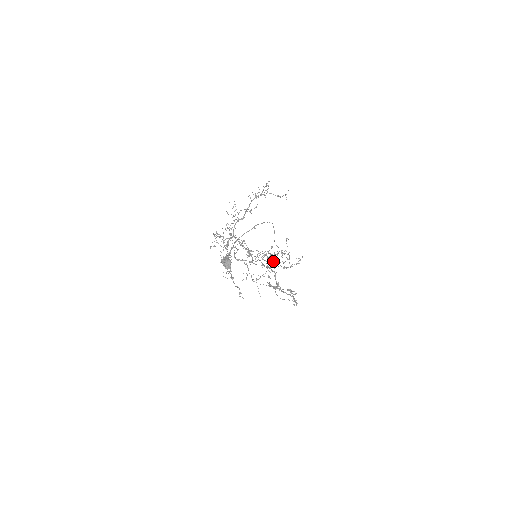
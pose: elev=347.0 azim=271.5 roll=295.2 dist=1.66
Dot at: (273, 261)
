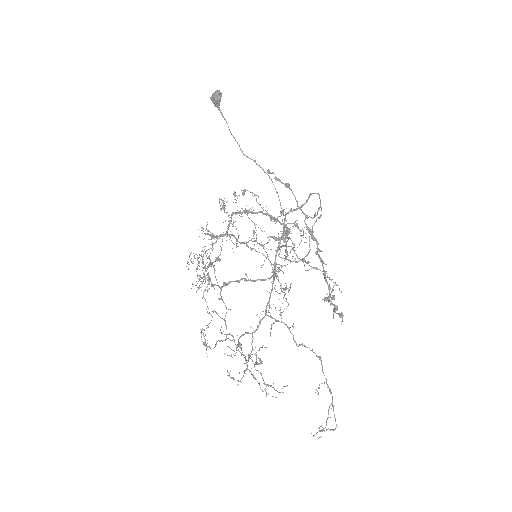
Dot at: (282, 234)
